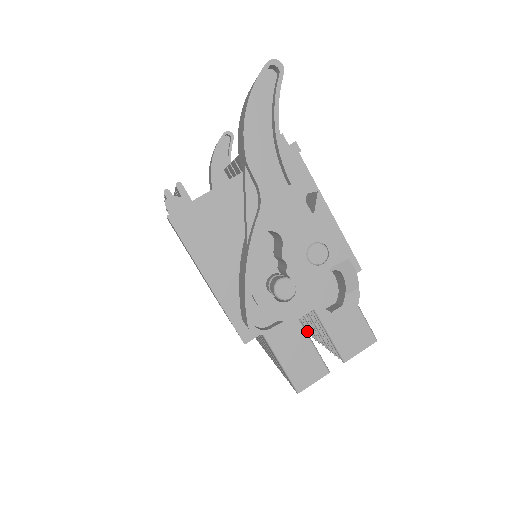
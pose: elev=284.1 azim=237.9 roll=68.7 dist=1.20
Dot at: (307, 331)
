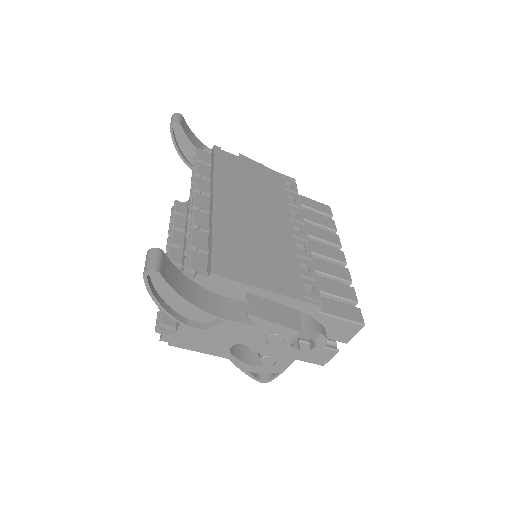
Dot at: occluded
